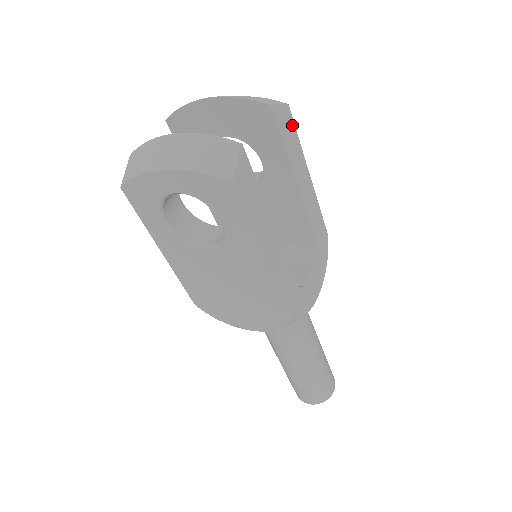
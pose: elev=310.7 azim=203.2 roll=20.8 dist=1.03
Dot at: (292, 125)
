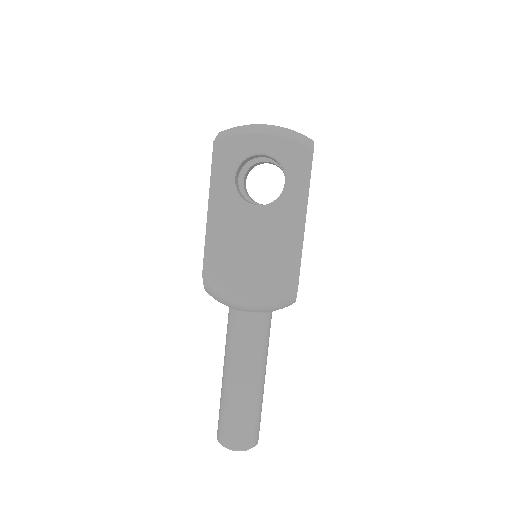
Dot at: occluded
